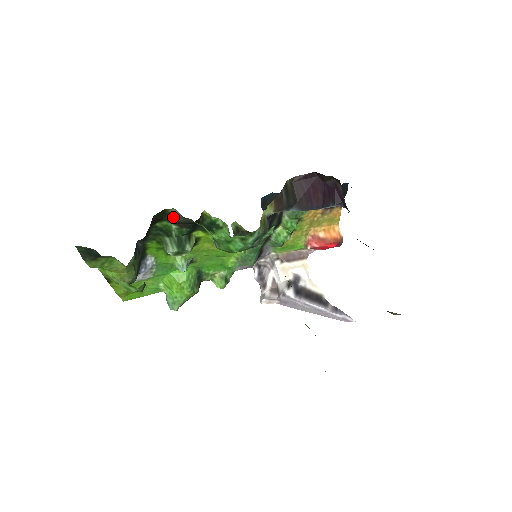
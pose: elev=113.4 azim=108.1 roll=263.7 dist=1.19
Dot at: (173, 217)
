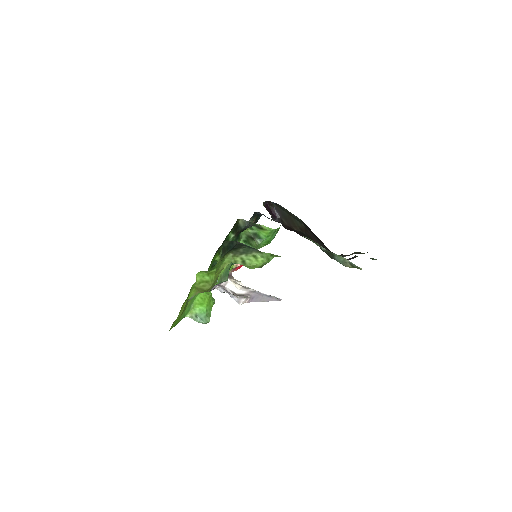
Dot at: (237, 226)
